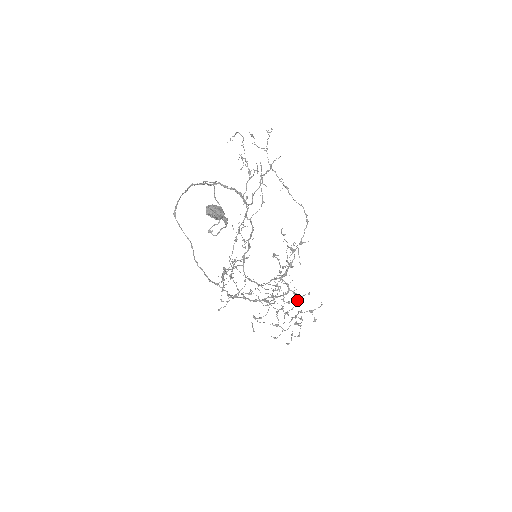
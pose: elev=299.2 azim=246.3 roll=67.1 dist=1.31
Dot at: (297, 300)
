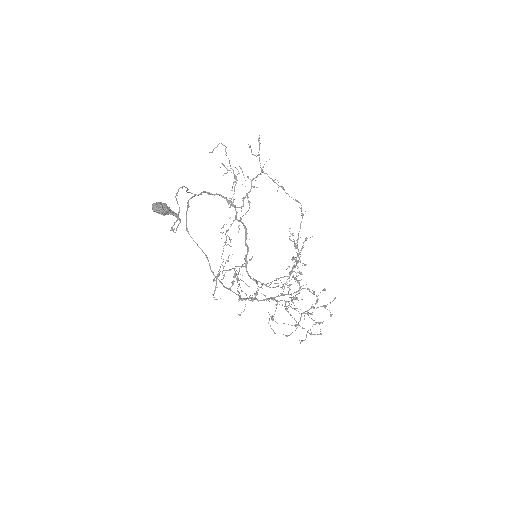
Dot at: (317, 298)
